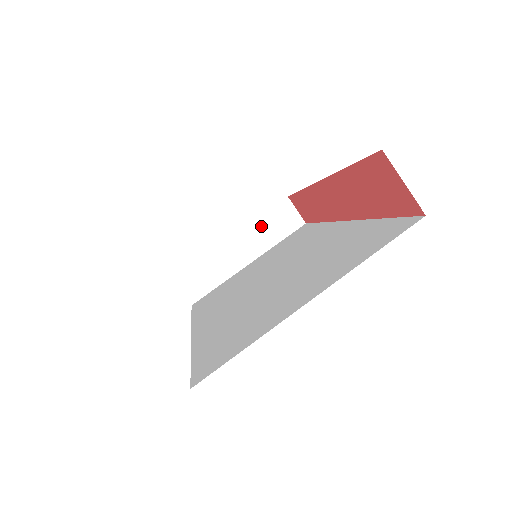
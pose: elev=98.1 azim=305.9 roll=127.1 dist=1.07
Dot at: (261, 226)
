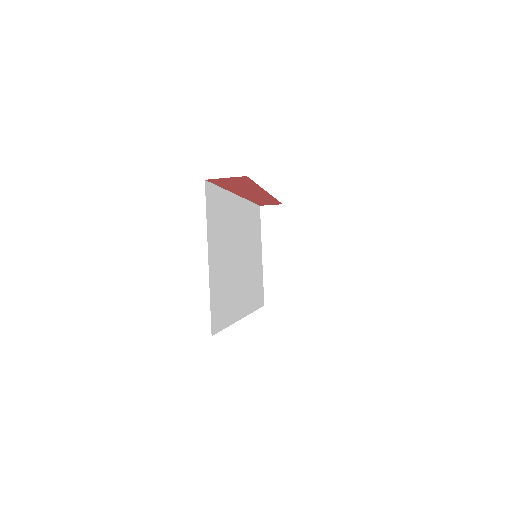
Dot at: (267, 233)
